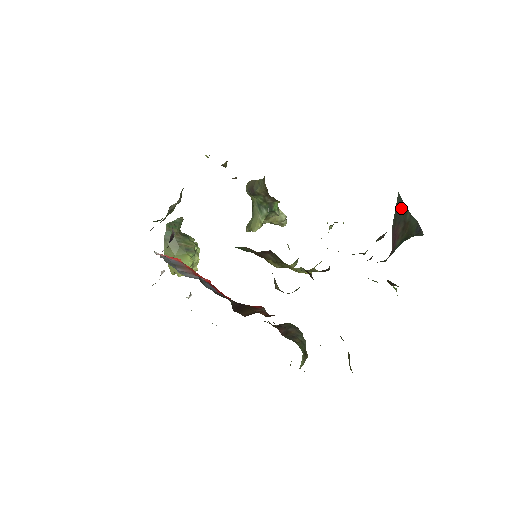
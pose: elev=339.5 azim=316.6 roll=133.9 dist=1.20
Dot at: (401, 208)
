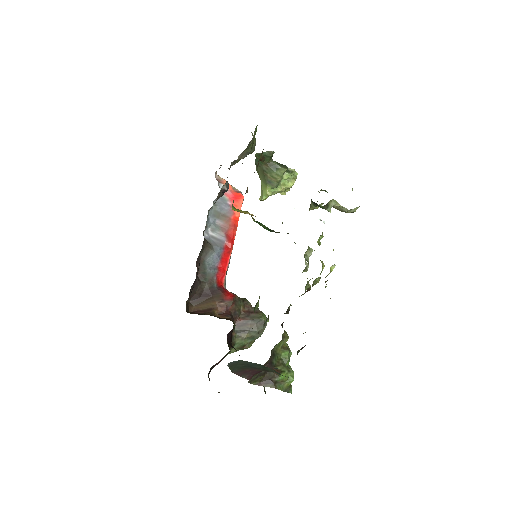
Dot at: (253, 365)
